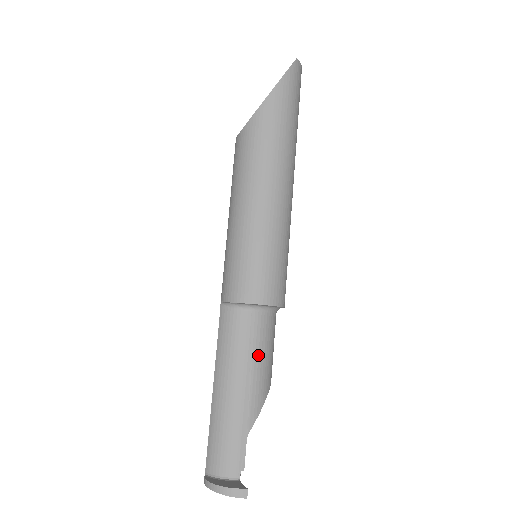
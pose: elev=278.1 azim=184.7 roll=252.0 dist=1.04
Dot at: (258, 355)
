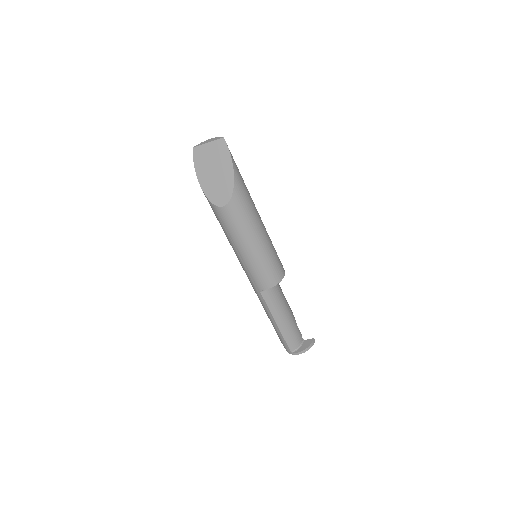
Dot at: (283, 294)
